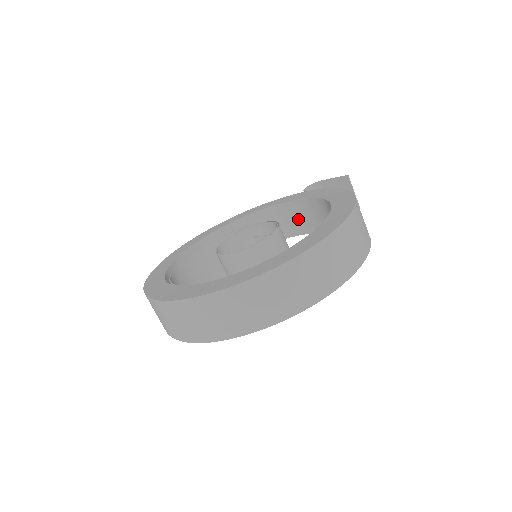
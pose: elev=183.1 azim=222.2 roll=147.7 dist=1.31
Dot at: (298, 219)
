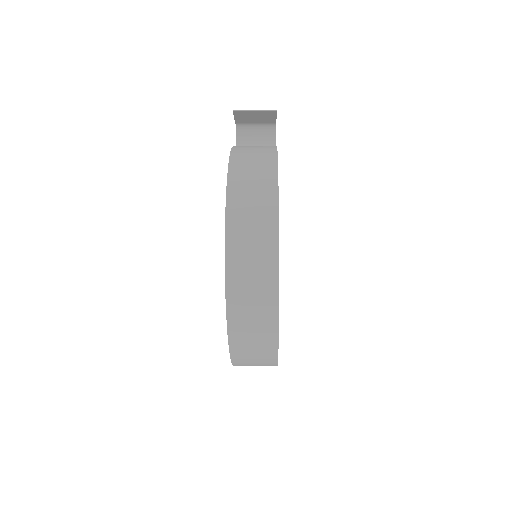
Dot at: occluded
